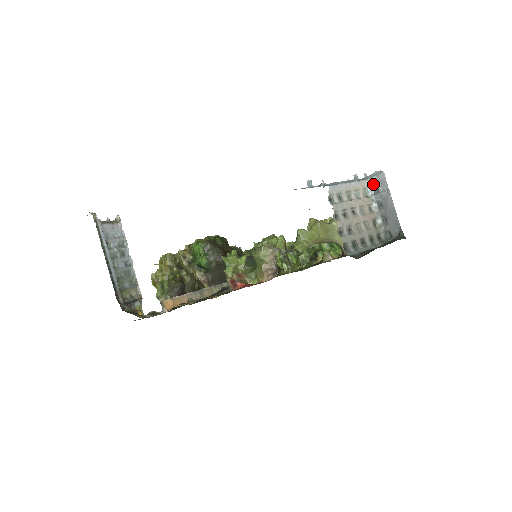
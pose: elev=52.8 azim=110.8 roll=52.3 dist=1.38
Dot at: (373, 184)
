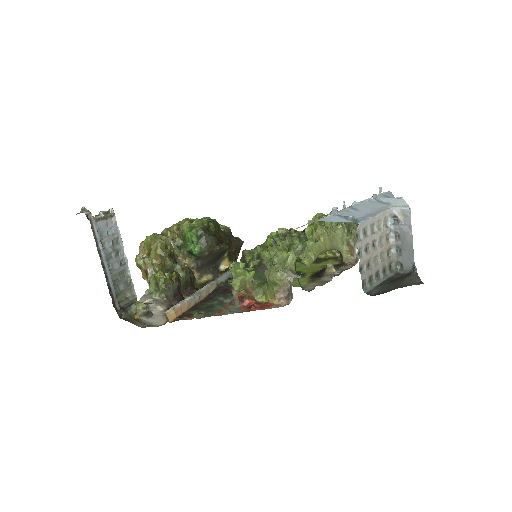
Dot at: (395, 214)
